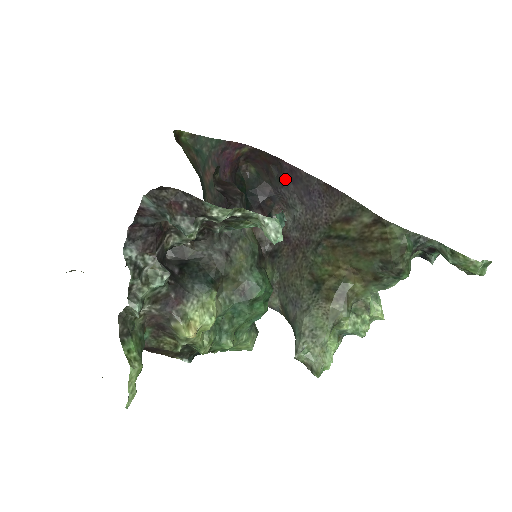
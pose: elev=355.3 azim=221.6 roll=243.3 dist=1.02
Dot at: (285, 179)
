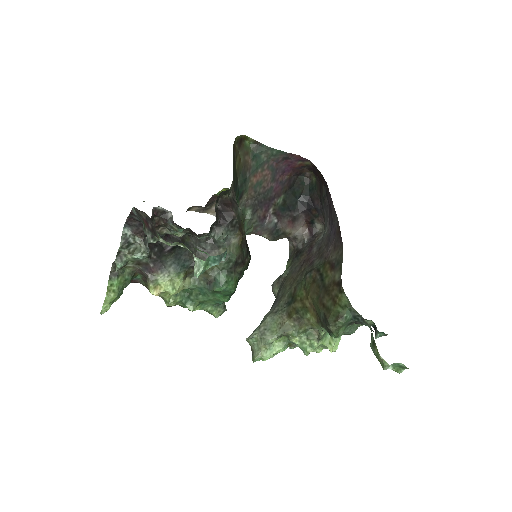
Dot at: (327, 202)
